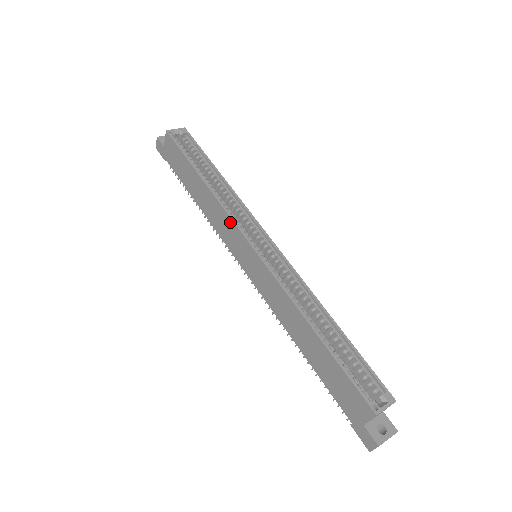
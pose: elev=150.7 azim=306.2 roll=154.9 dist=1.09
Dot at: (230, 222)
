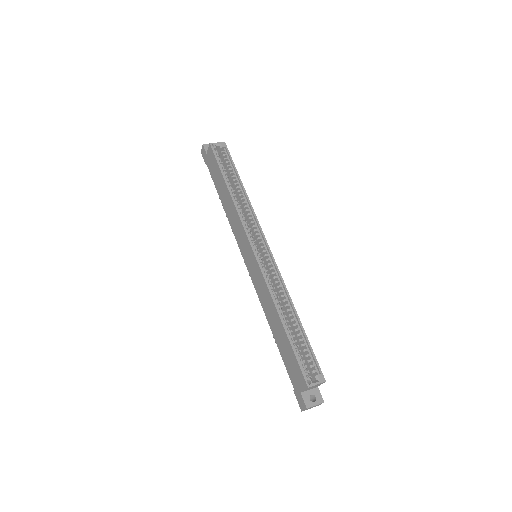
Dot at: (242, 227)
